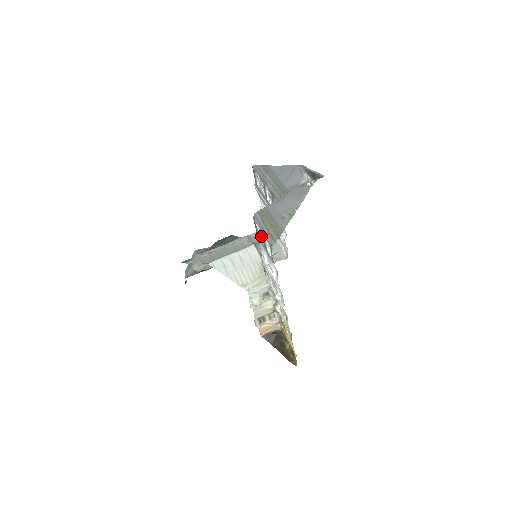
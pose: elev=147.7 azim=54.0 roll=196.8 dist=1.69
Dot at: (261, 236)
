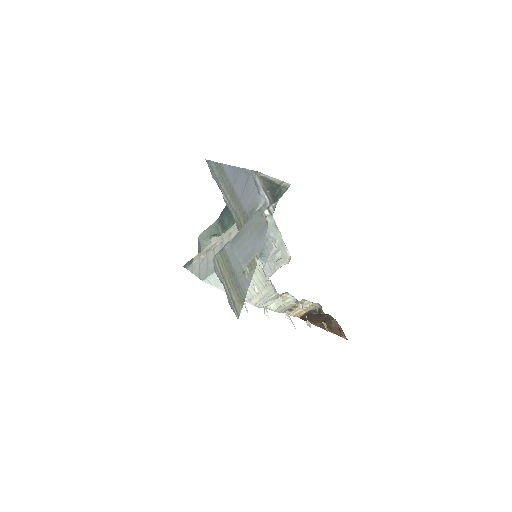
Dot at: occluded
